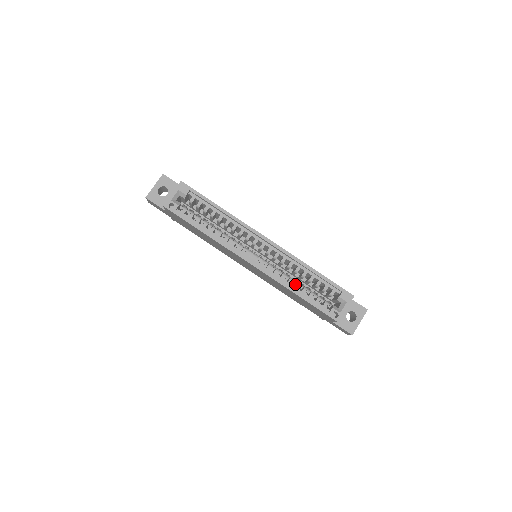
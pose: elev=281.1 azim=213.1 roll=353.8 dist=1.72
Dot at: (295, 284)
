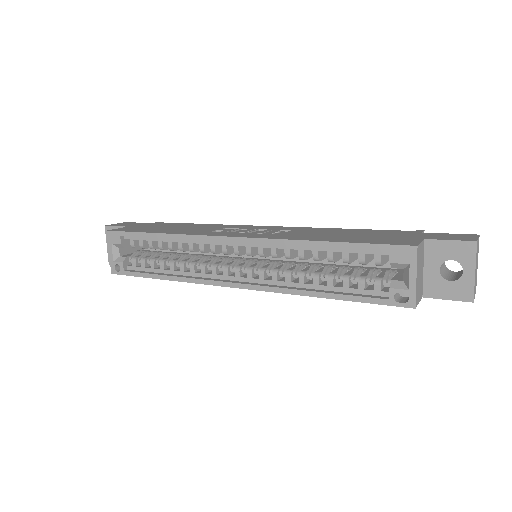
Dot at: (315, 277)
